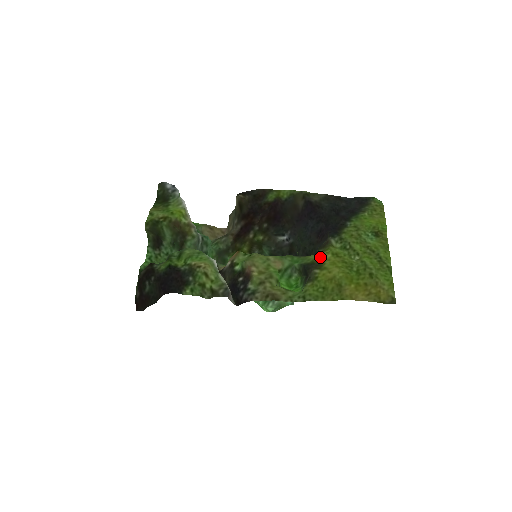
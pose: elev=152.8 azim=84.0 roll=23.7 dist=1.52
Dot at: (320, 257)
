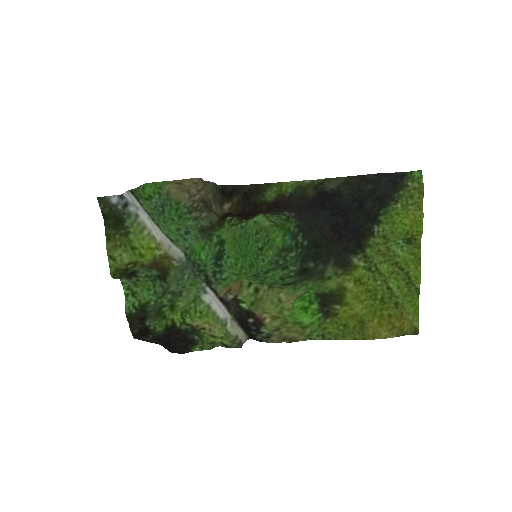
Dot at: (340, 286)
